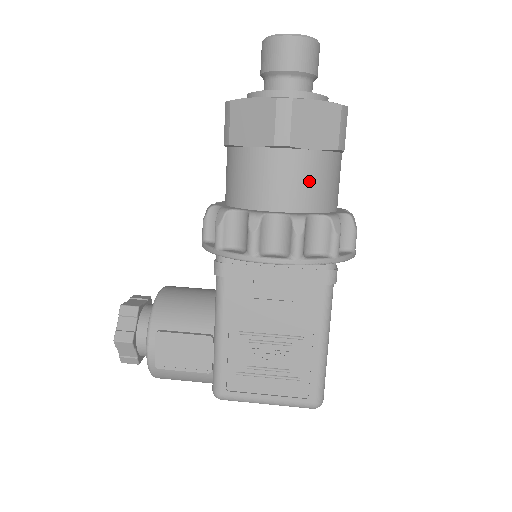
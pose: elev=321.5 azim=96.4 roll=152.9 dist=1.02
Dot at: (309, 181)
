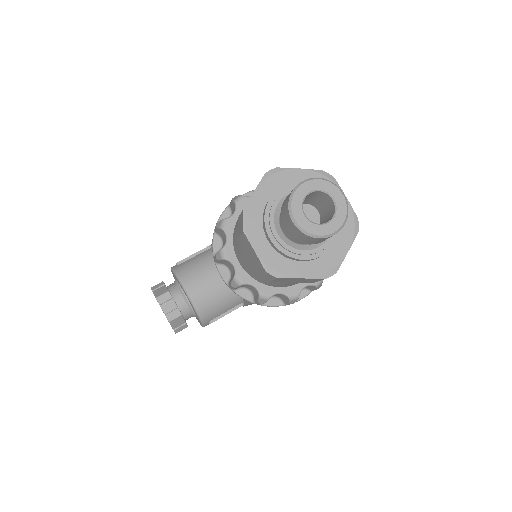
Dot at: occluded
